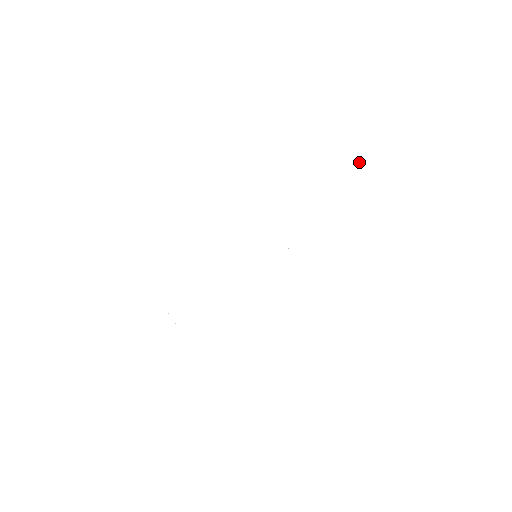
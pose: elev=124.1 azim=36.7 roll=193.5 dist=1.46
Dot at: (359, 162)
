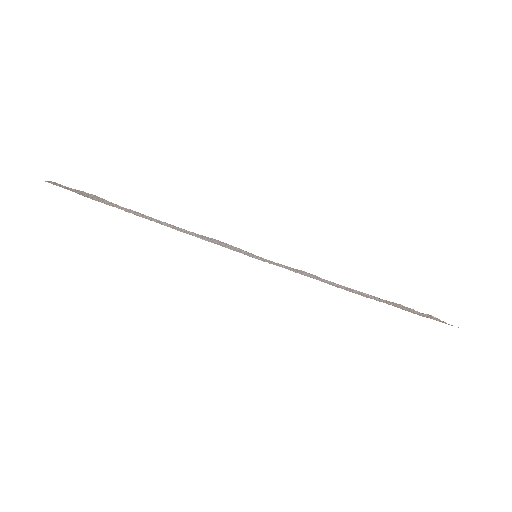
Dot at: occluded
